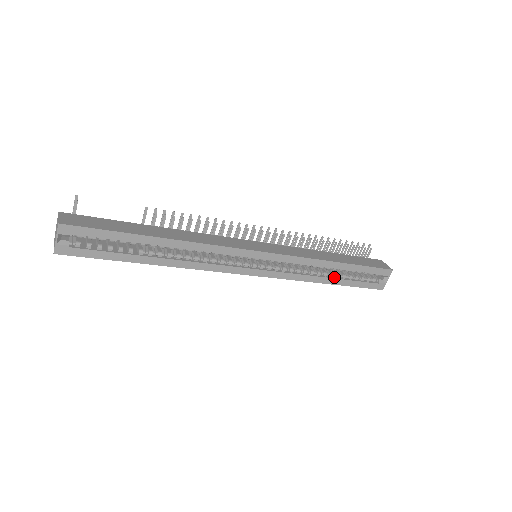
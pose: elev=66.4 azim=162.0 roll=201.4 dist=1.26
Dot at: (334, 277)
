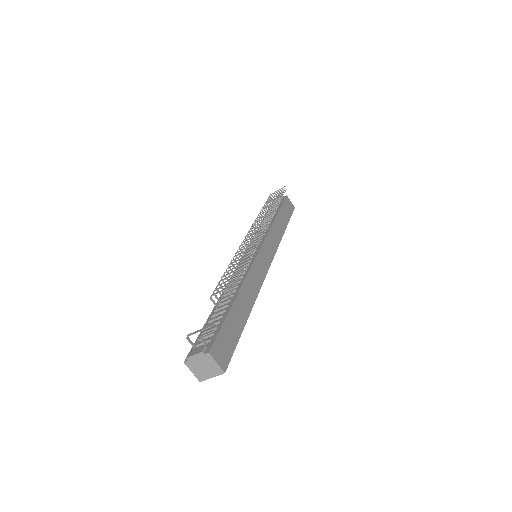
Dot at: occluded
